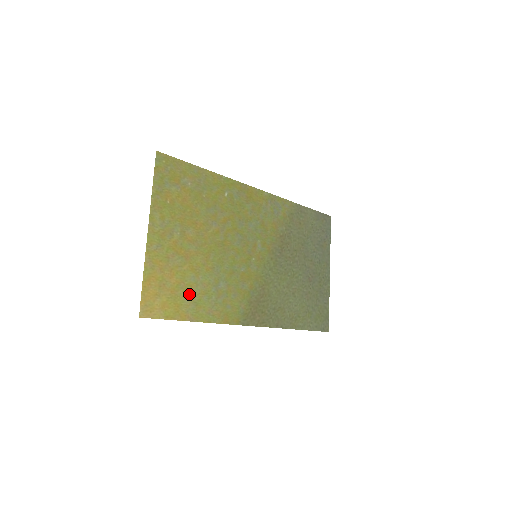
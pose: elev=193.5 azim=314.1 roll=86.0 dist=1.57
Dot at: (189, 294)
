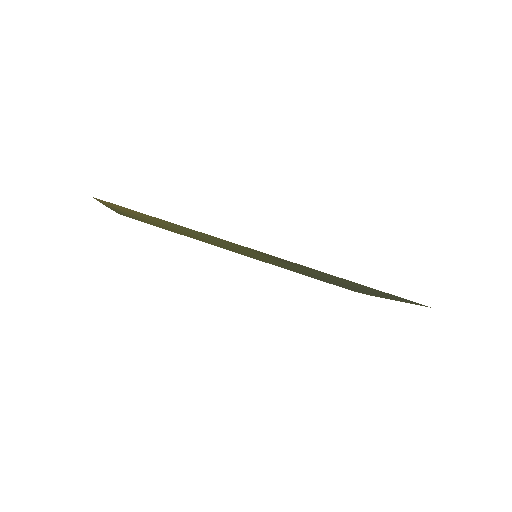
Dot at: occluded
